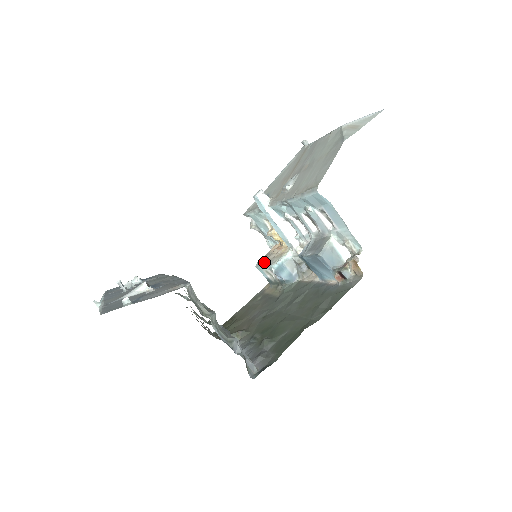
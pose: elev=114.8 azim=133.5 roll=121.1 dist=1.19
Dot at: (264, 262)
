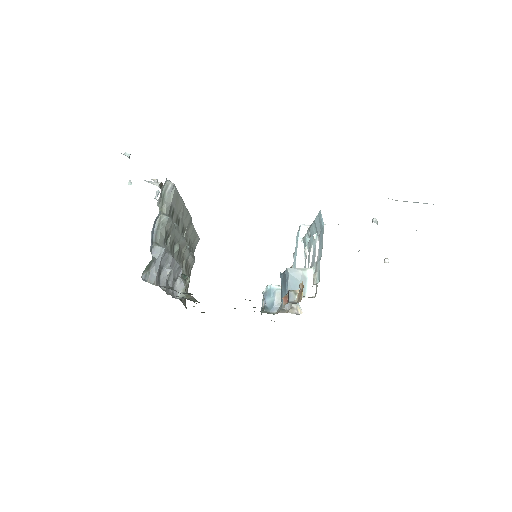
Dot at: occluded
